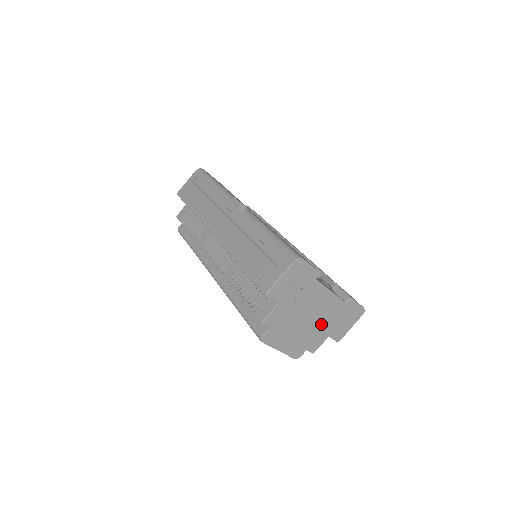
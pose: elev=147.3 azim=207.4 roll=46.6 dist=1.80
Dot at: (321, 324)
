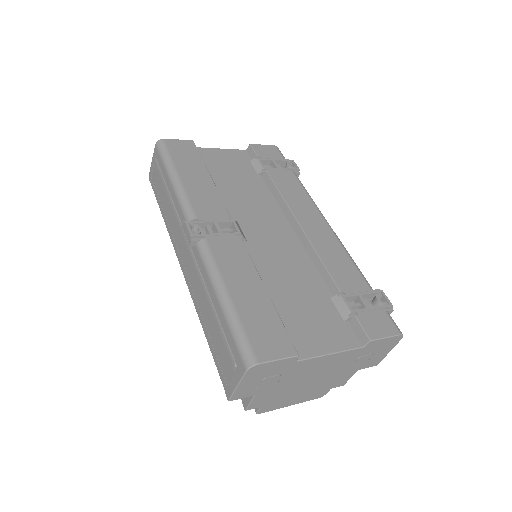
Dot at: (337, 372)
